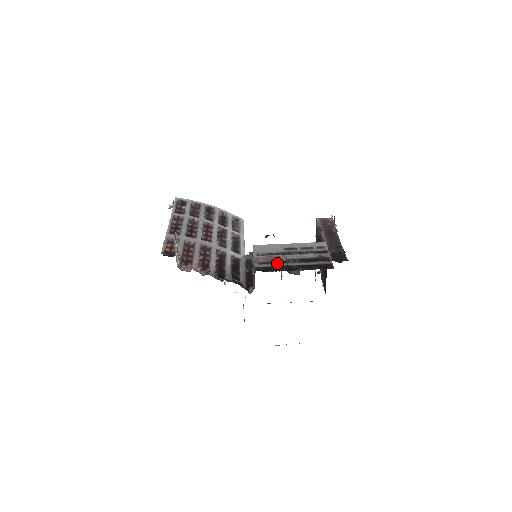
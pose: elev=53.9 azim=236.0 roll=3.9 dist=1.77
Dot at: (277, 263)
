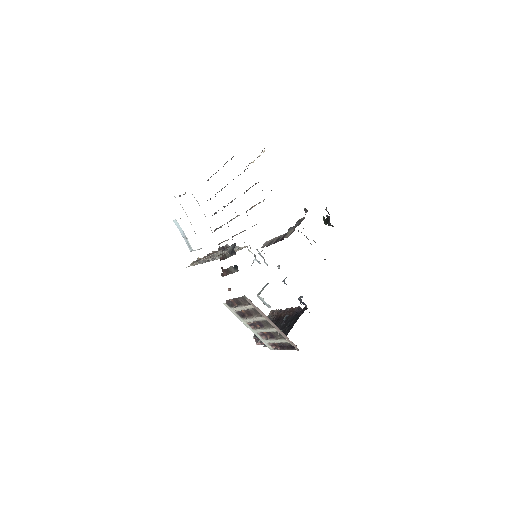
Dot at: occluded
